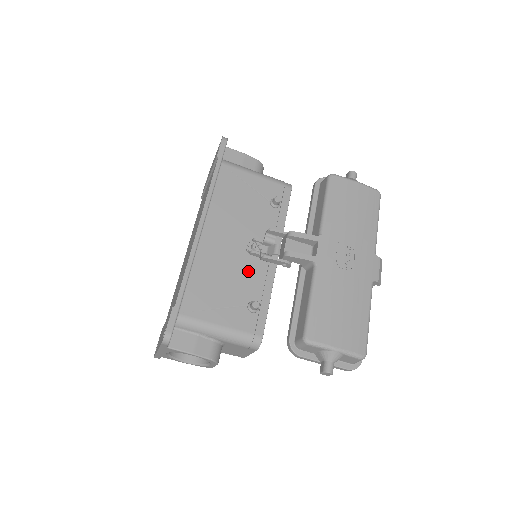
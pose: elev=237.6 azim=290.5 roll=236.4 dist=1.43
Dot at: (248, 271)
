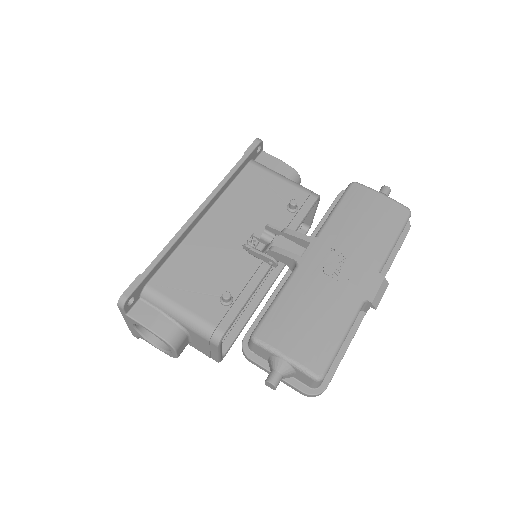
Dot at: (236, 264)
